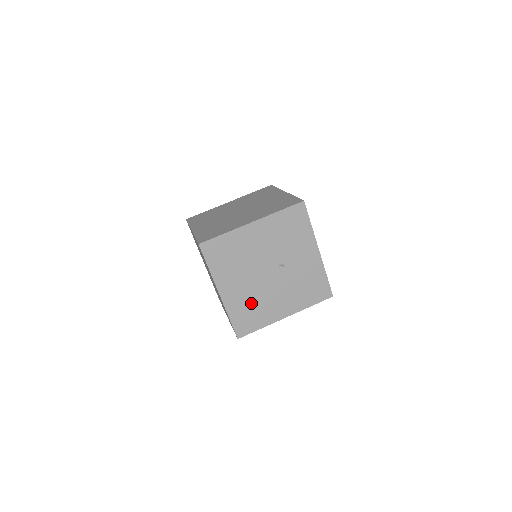
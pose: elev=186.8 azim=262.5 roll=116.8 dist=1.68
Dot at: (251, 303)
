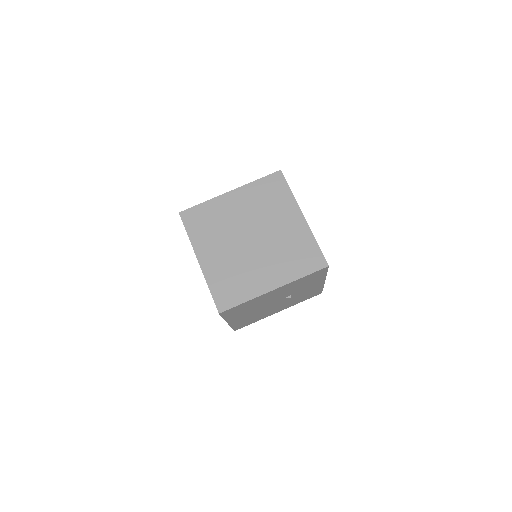
Dot at: (253, 317)
